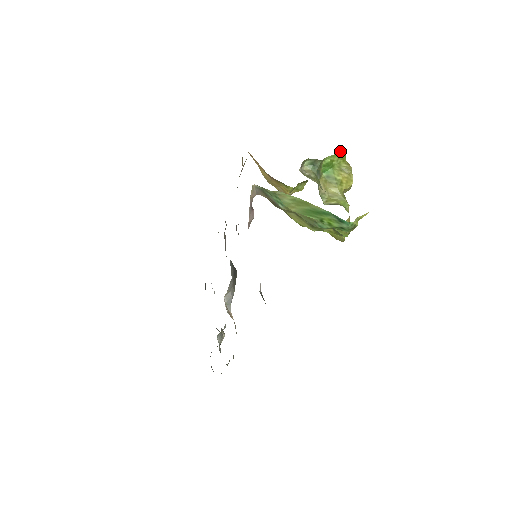
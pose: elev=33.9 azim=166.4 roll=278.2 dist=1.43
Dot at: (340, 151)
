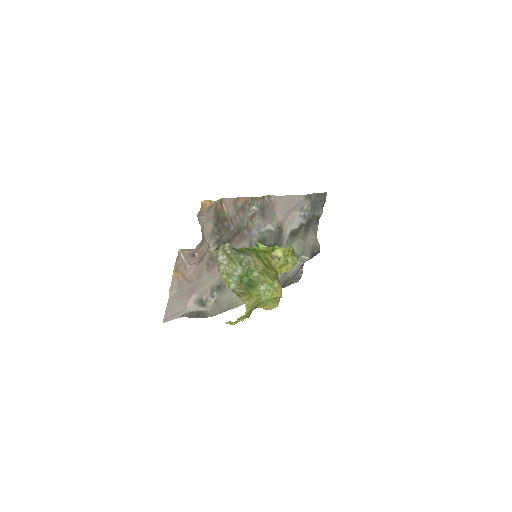
Dot at: (257, 247)
